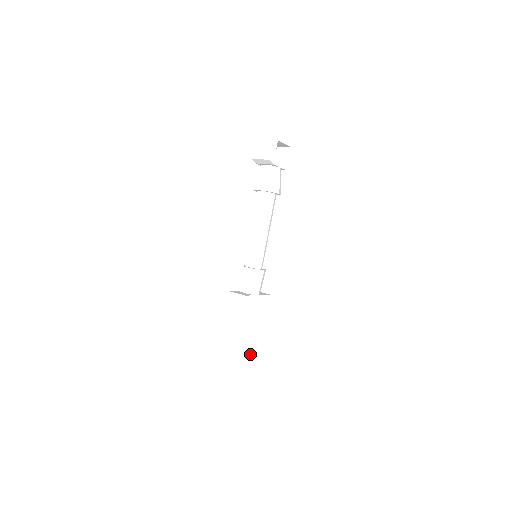
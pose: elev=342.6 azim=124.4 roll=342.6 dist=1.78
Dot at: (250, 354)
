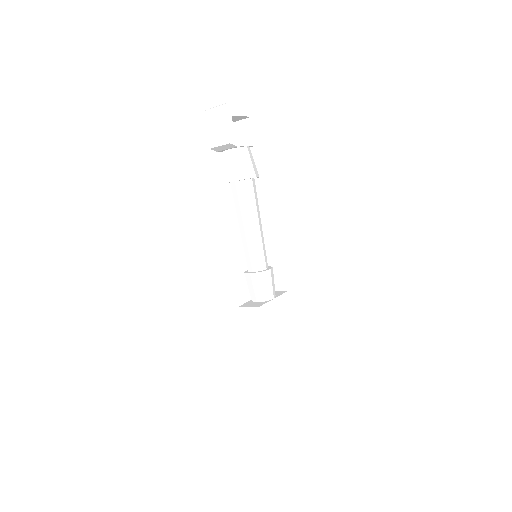
Dot at: (288, 364)
